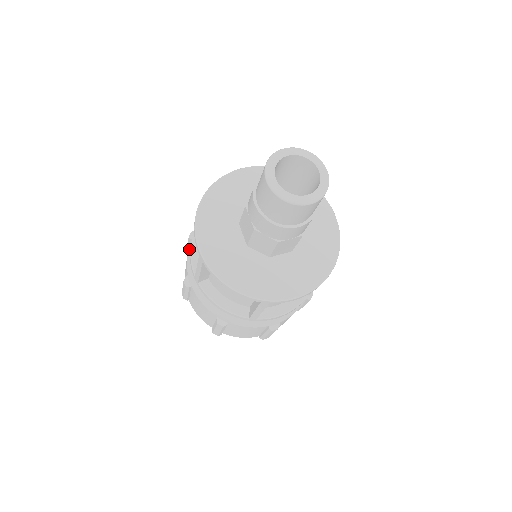
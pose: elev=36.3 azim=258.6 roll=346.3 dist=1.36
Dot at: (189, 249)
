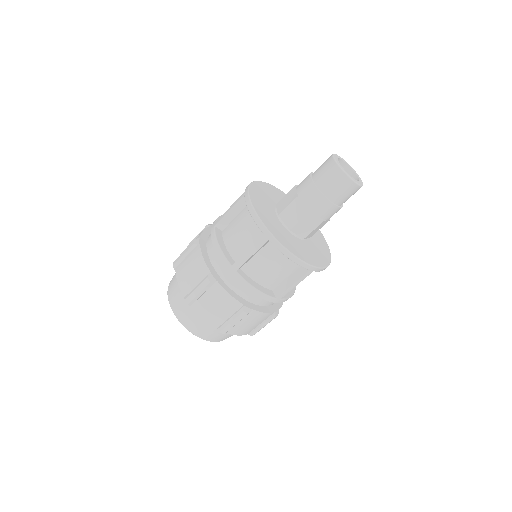
Dot at: (202, 252)
